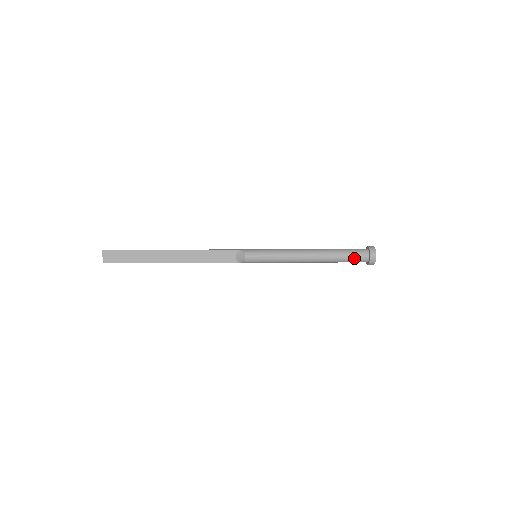
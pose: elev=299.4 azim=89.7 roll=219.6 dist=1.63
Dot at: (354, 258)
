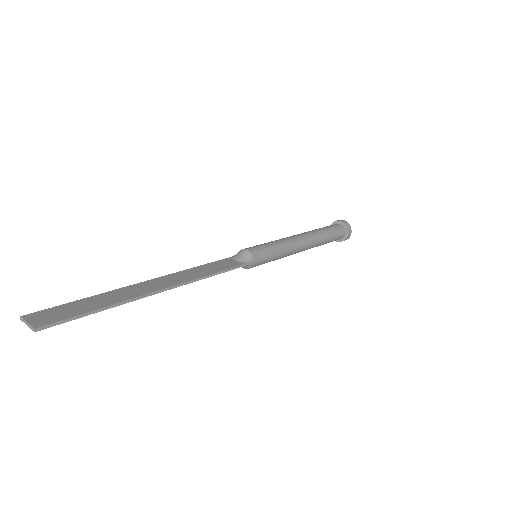
Dot at: (332, 227)
